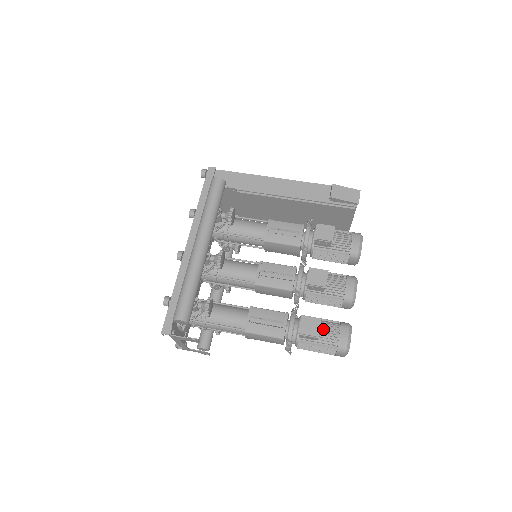
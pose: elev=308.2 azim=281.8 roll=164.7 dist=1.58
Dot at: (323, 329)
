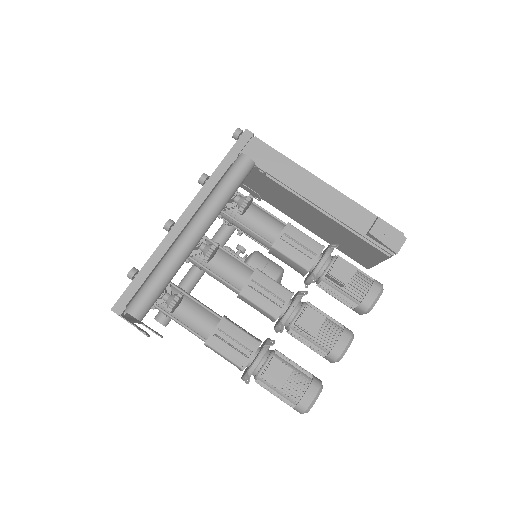
Dot at: (290, 379)
